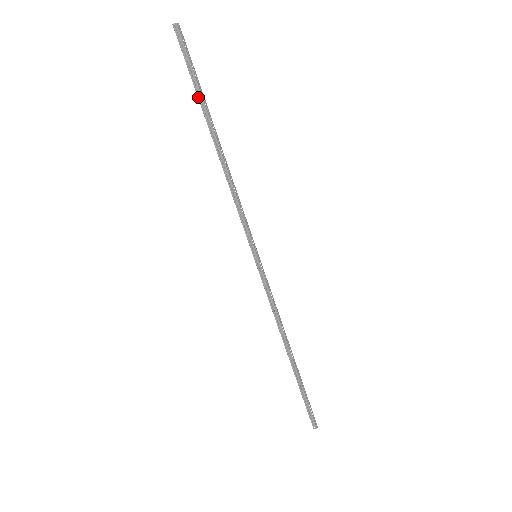
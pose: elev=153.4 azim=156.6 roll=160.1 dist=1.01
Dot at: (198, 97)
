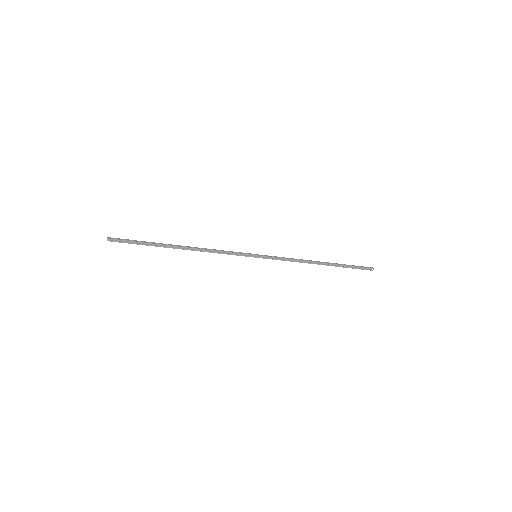
Dot at: occluded
